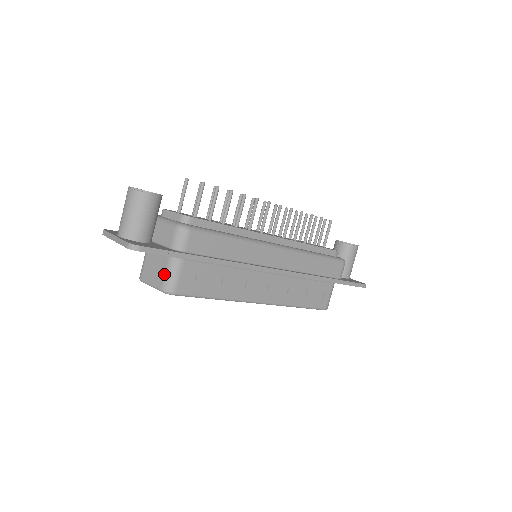
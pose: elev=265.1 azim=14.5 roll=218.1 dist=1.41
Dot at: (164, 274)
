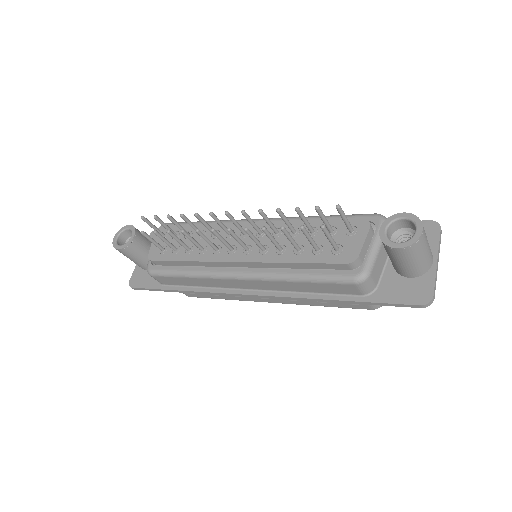
Dot at: occluded
